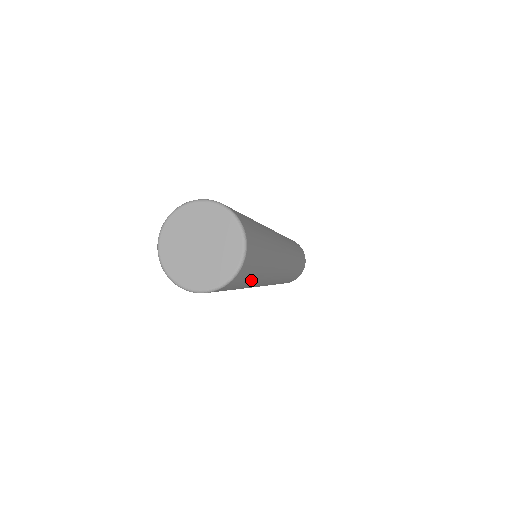
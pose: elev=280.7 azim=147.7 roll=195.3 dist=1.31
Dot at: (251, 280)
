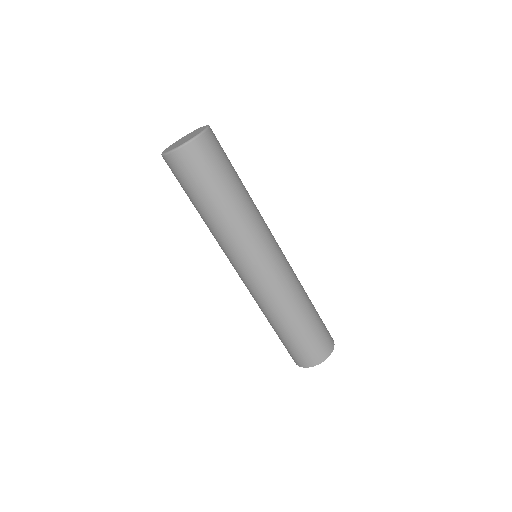
Dot at: (210, 192)
